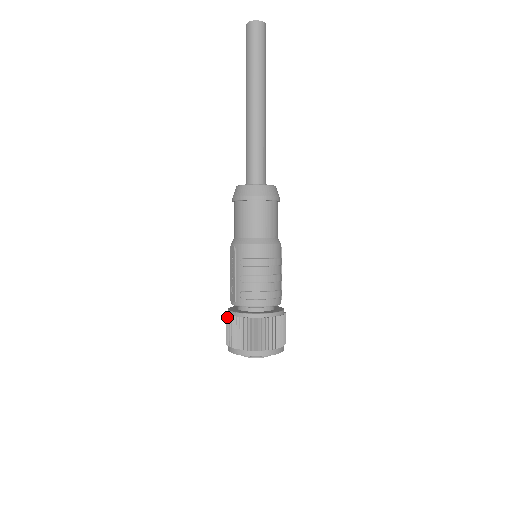
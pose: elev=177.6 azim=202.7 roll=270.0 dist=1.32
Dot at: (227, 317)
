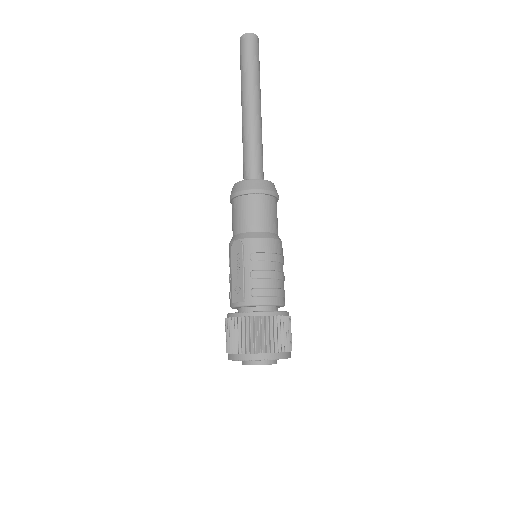
Dot at: (232, 321)
